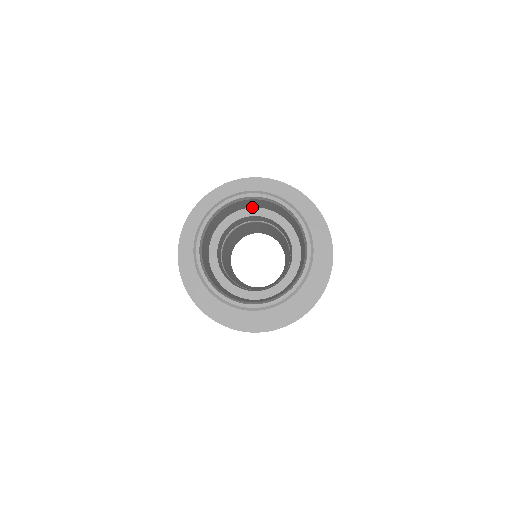
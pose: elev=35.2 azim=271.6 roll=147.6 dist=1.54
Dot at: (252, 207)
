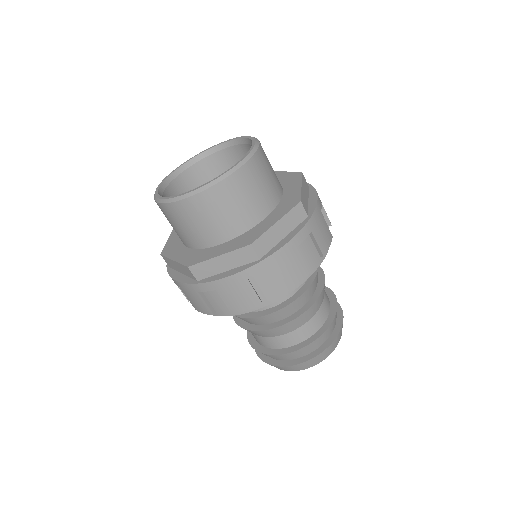
Dot at: occluded
